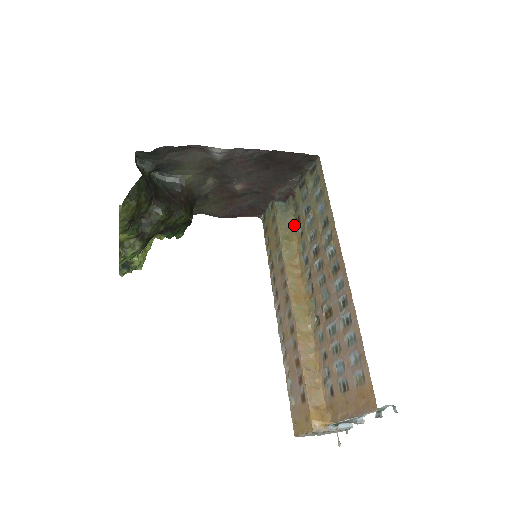
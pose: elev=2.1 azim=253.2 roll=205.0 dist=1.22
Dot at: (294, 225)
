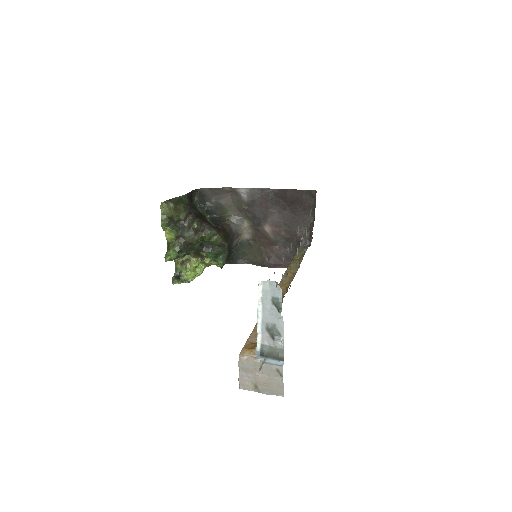
Dot at: occluded
